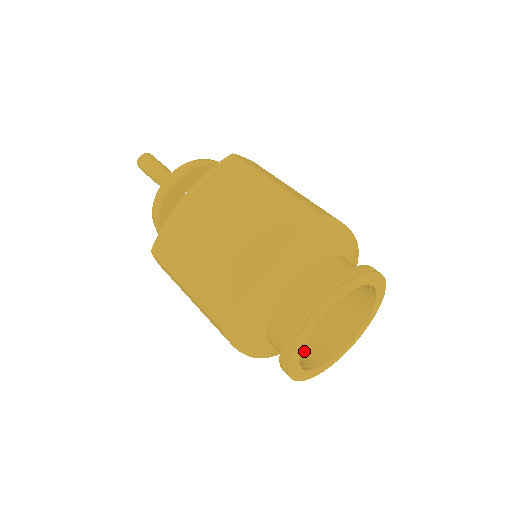
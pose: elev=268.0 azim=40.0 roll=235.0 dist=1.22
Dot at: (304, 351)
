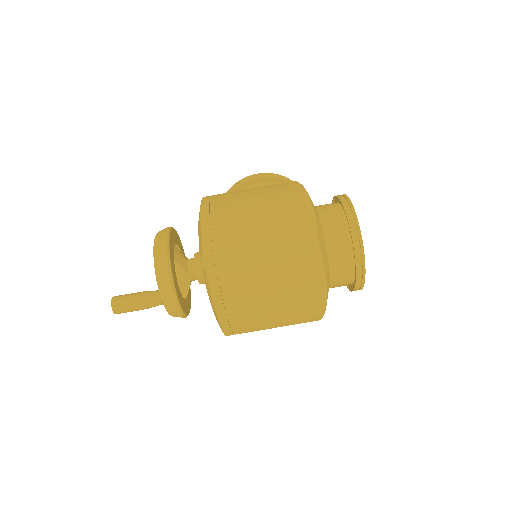
Dot at: occluded
